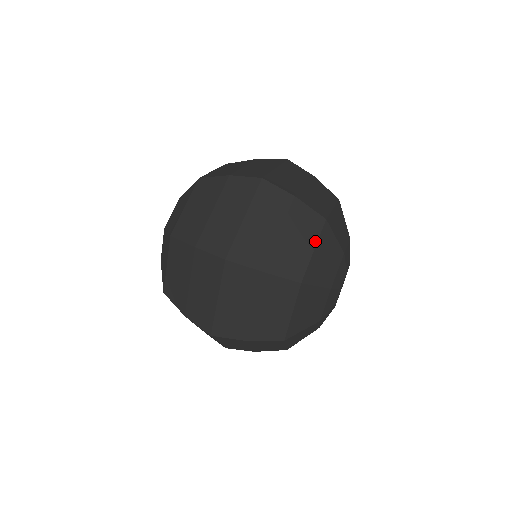
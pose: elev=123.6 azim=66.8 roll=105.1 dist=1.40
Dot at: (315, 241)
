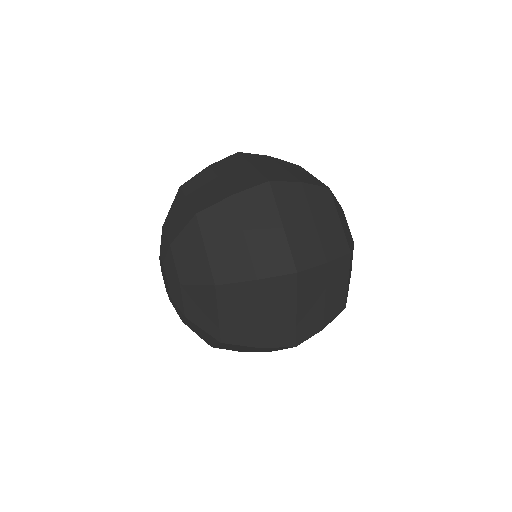
Dot at: (336, 211)
